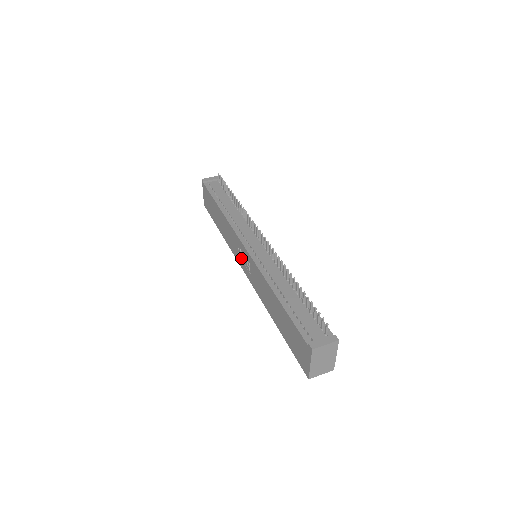
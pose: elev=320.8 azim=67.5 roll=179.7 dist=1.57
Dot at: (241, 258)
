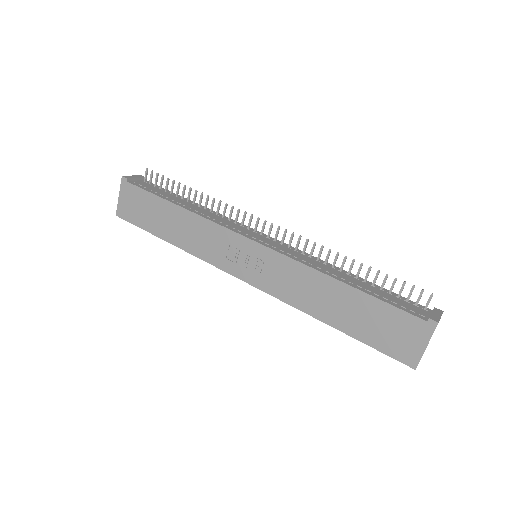
Dot at: (236, 261)
